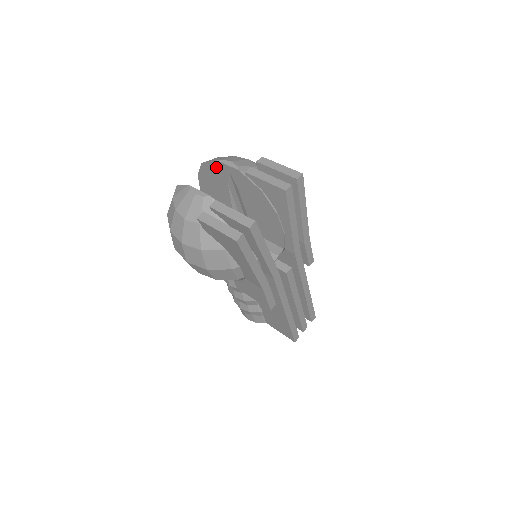
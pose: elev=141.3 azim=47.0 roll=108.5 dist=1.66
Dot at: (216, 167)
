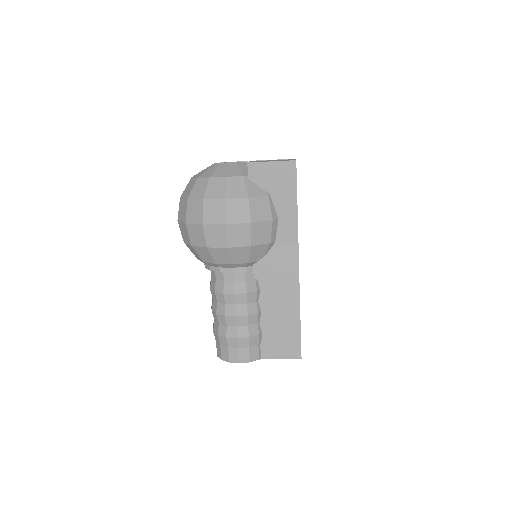
Dot at: occluded
